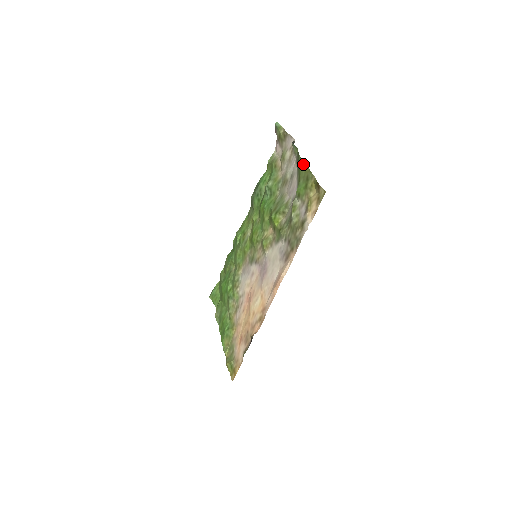
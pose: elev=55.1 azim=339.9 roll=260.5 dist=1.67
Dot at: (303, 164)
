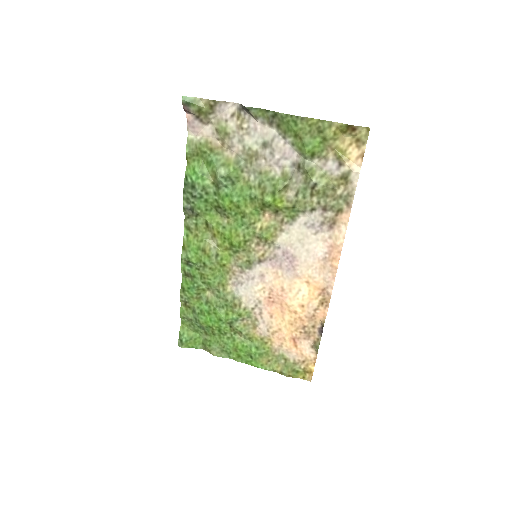
Dot at: (300, 119)
